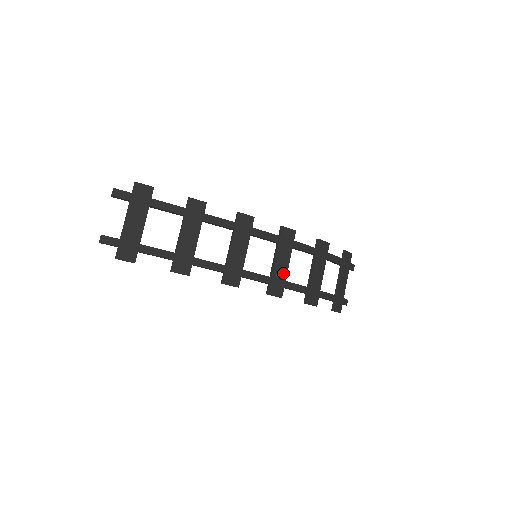
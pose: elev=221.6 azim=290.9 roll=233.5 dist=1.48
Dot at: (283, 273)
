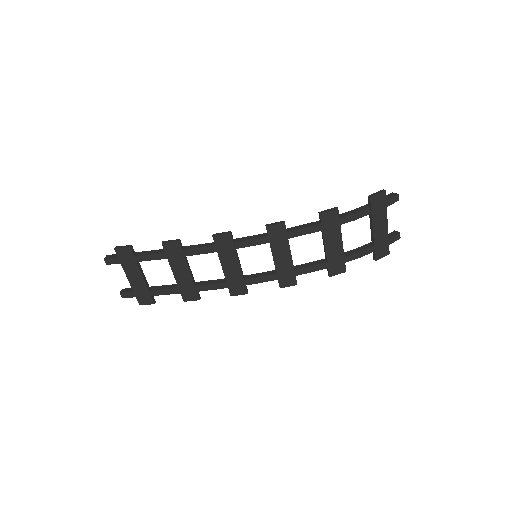
Dot at: (288, 265)
